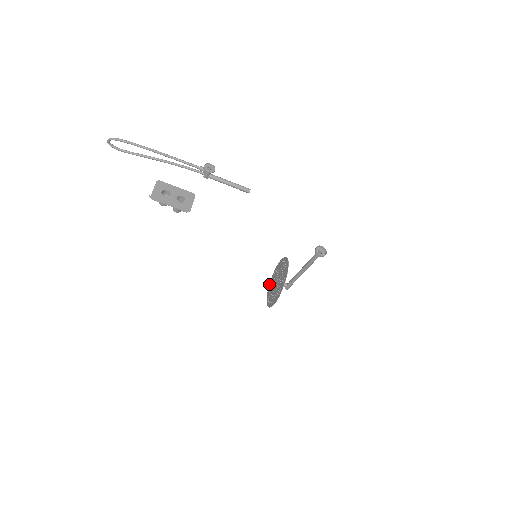
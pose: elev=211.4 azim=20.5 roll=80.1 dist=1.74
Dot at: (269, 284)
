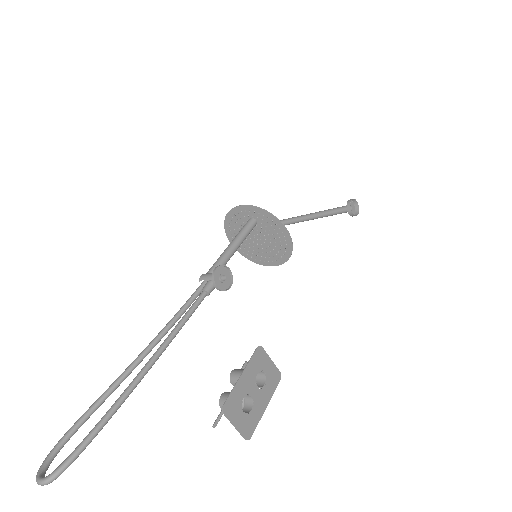
Dot at: (226, 232)
